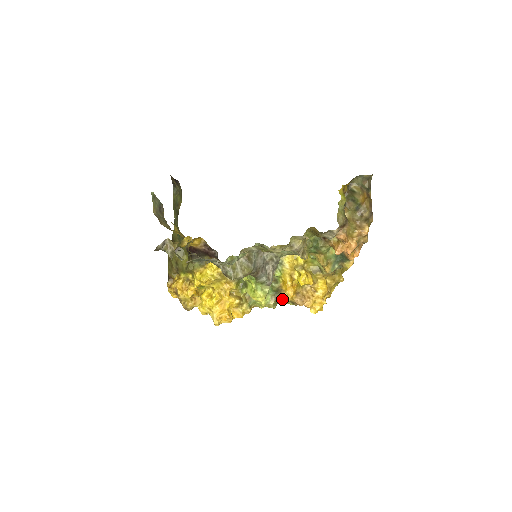
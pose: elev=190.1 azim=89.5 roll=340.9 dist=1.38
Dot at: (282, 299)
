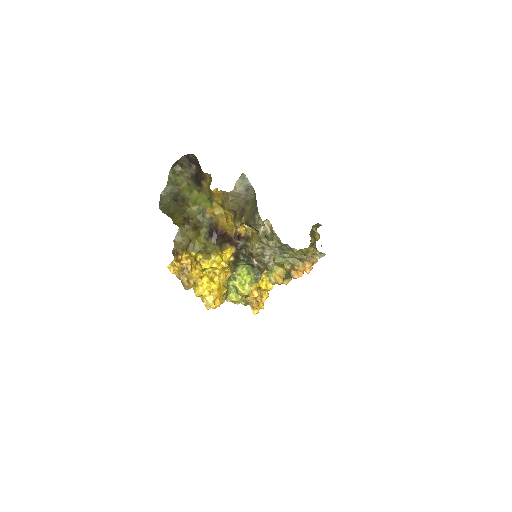
Dot at: occluded
